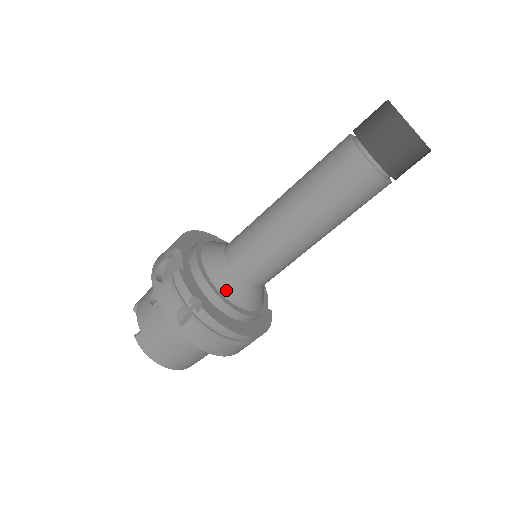
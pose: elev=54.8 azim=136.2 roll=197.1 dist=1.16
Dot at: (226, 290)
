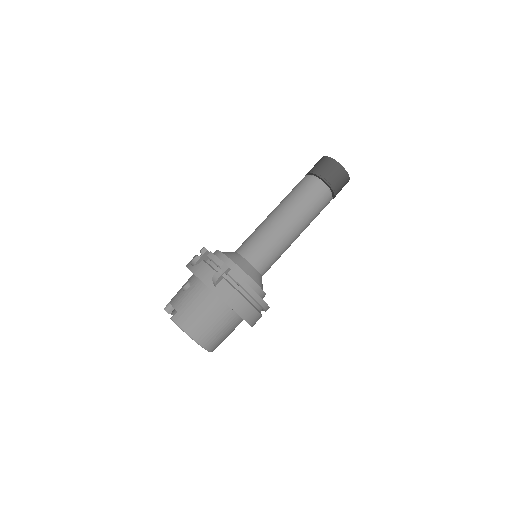
Dot at: (242, 267)
